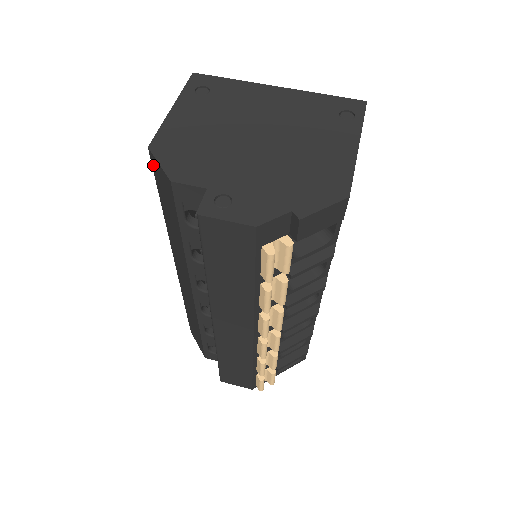
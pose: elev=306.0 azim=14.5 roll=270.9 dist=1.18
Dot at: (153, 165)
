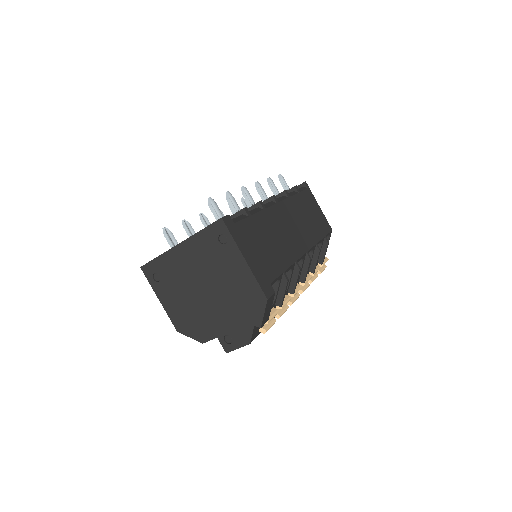
Dot at: occluded
